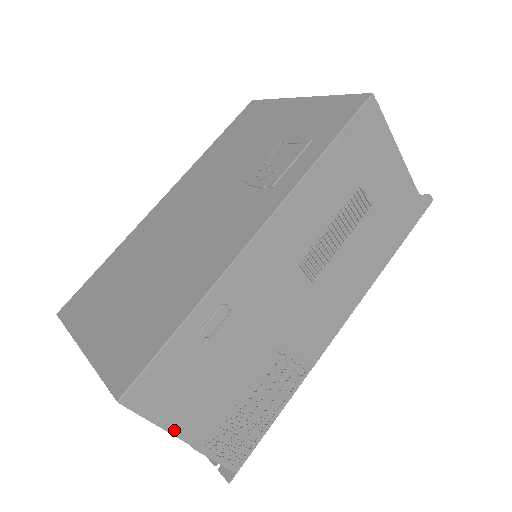
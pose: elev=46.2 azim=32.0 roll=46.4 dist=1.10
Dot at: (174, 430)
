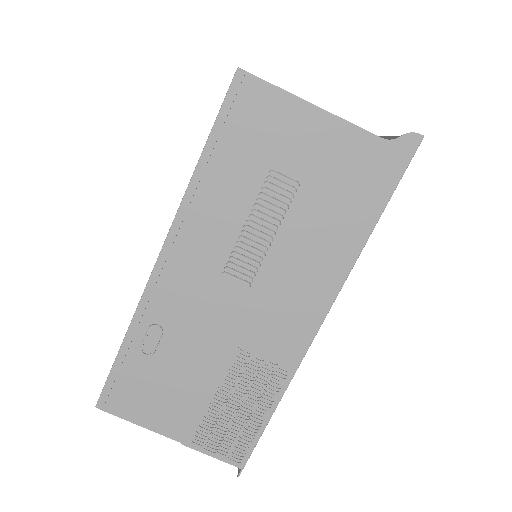
Dot at: (155, 429)
